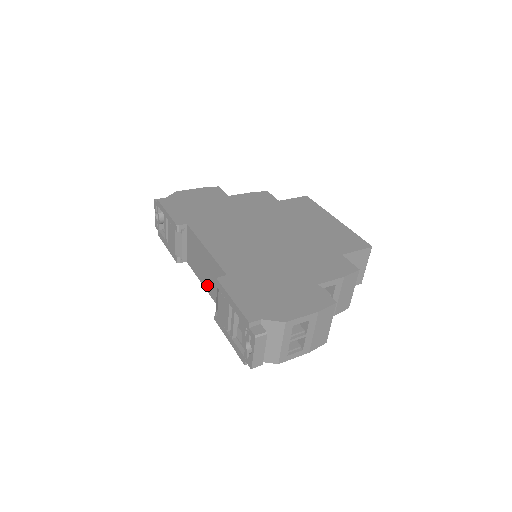
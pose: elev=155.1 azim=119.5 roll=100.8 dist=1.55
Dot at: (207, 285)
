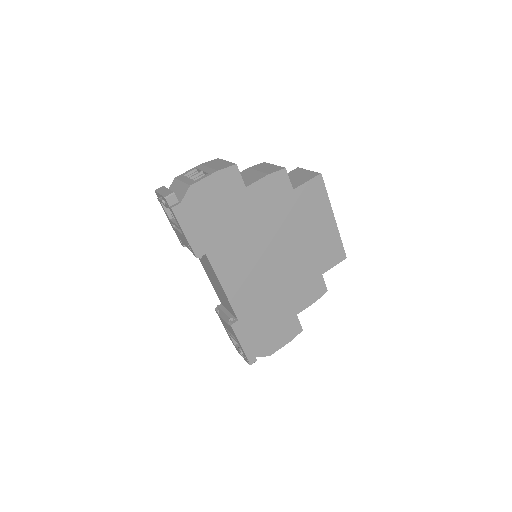
Dot at: (211, 281)
